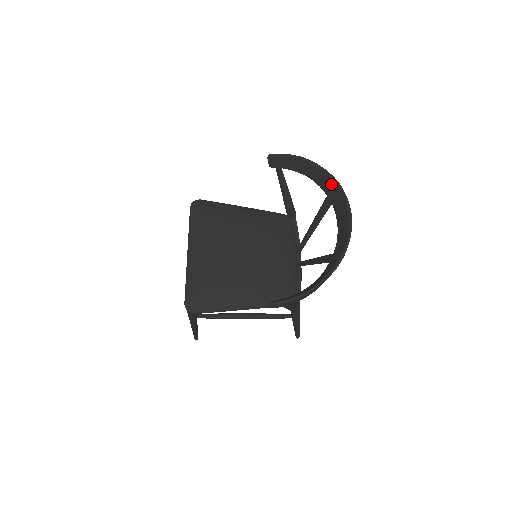
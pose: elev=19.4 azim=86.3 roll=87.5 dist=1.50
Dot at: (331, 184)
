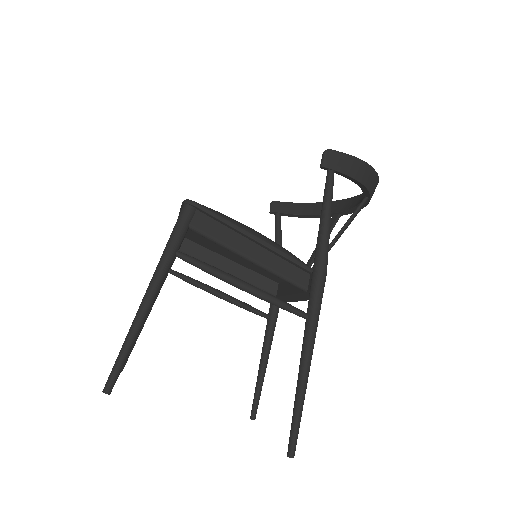
Dot at: (337, 204)
